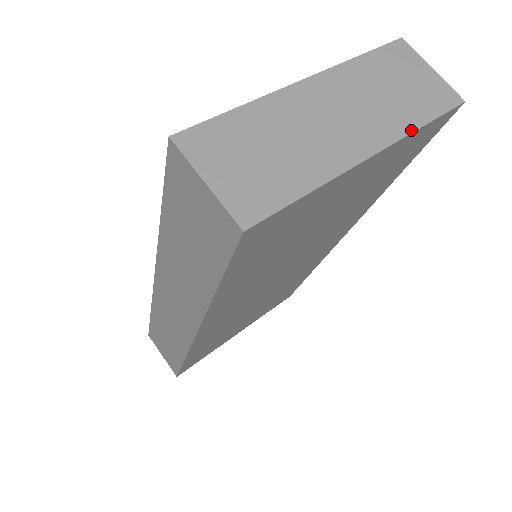
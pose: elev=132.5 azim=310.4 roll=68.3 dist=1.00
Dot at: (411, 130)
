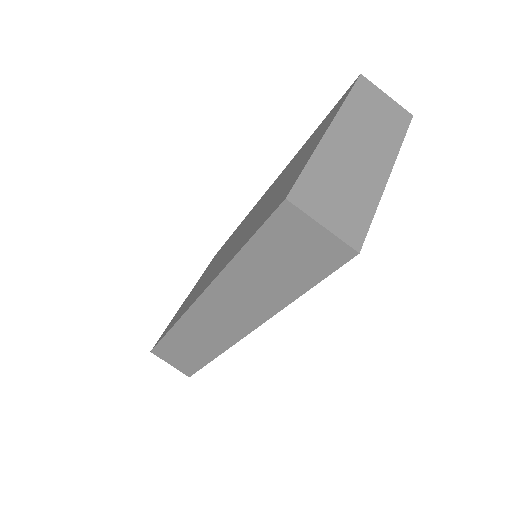
Dot at: (399, 147)
